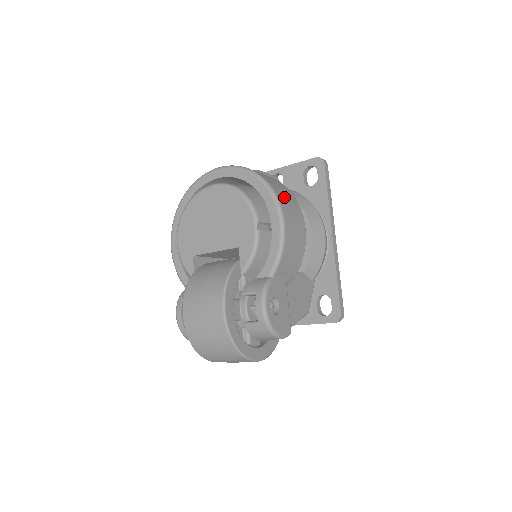
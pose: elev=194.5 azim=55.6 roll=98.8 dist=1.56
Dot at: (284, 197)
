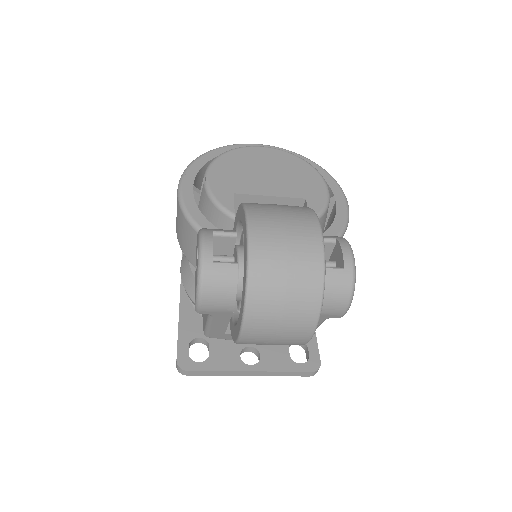
Dot at: occluded
